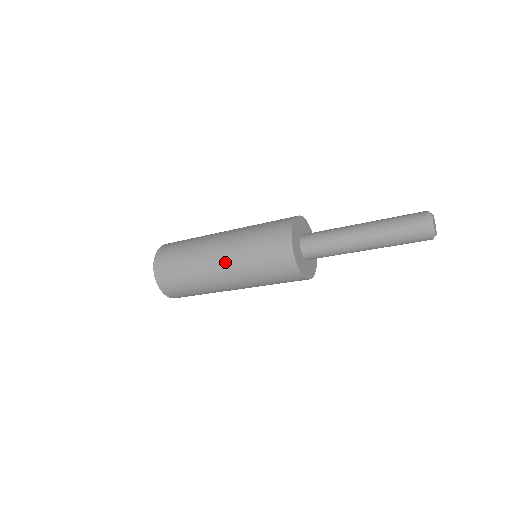
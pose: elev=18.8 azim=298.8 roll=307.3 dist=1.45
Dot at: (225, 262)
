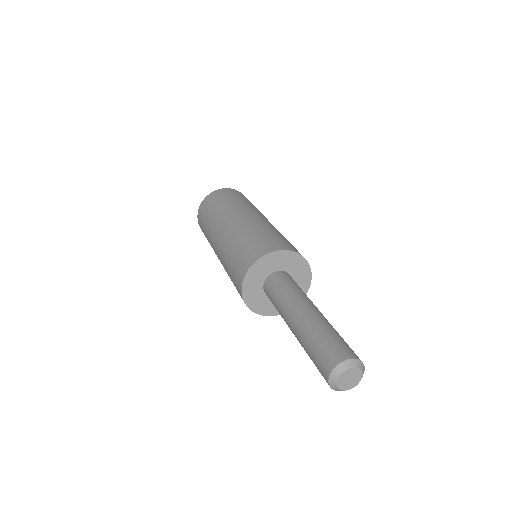
Dot at: occluded
